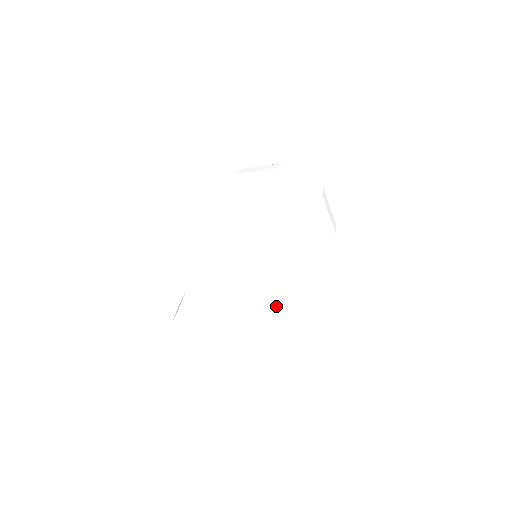
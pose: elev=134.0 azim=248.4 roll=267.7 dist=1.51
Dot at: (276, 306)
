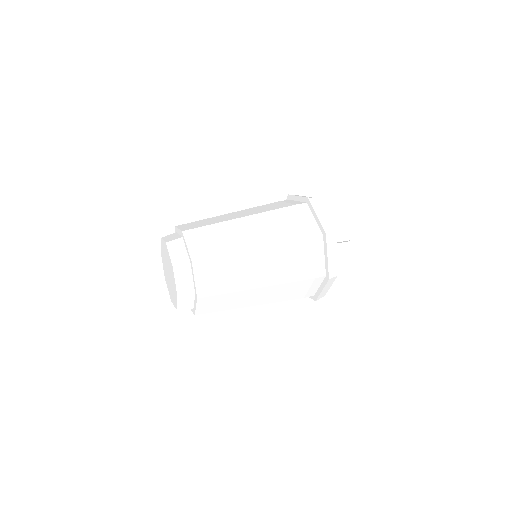
Dot at: (207, 242)
